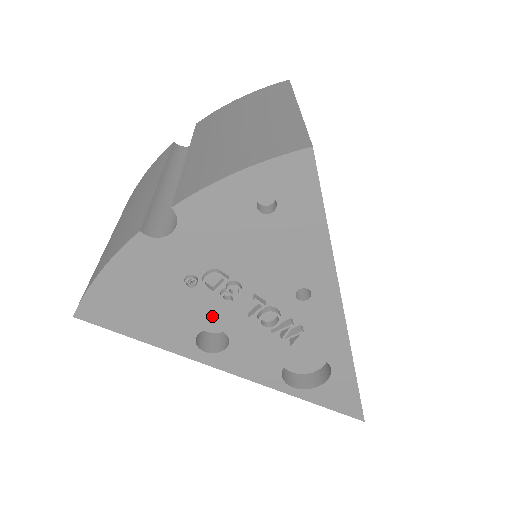
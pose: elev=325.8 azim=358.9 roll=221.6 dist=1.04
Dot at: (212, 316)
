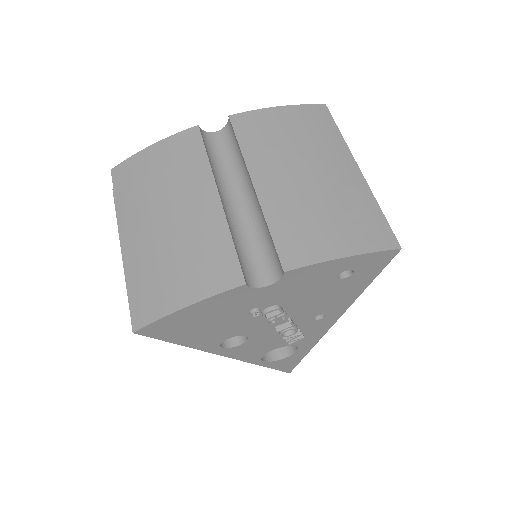
Dot at: (248, 329)
